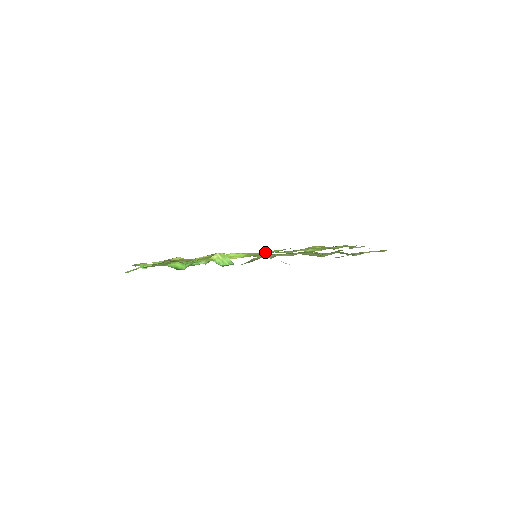
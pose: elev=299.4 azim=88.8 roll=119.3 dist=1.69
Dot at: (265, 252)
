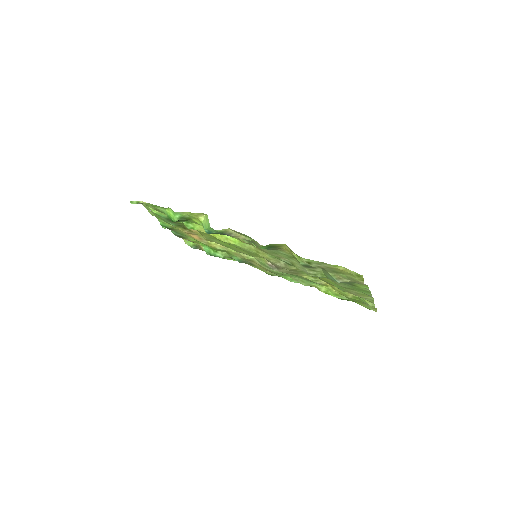
Dot at: (284, 277)
